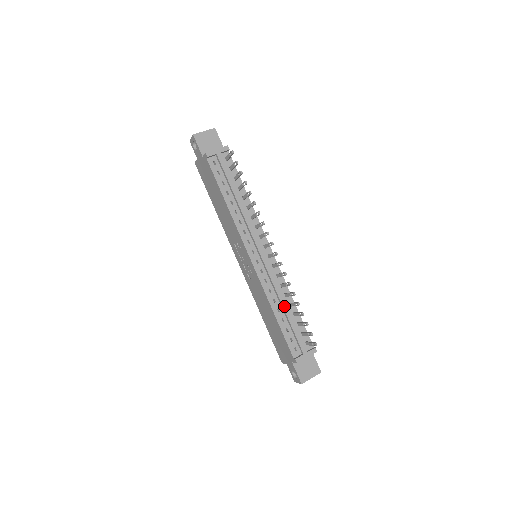
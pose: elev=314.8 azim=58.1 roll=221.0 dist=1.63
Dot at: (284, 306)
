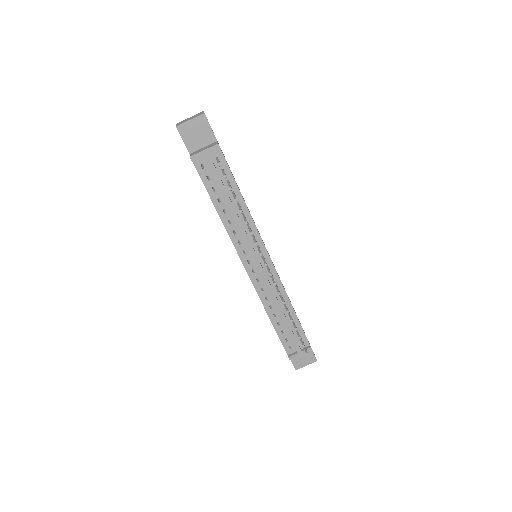
Dot at: (280, 313)
